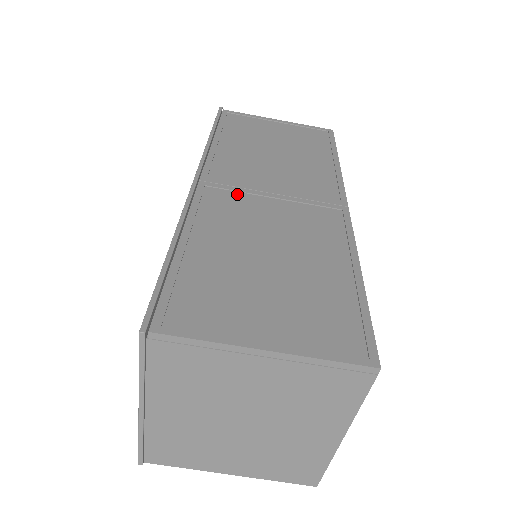
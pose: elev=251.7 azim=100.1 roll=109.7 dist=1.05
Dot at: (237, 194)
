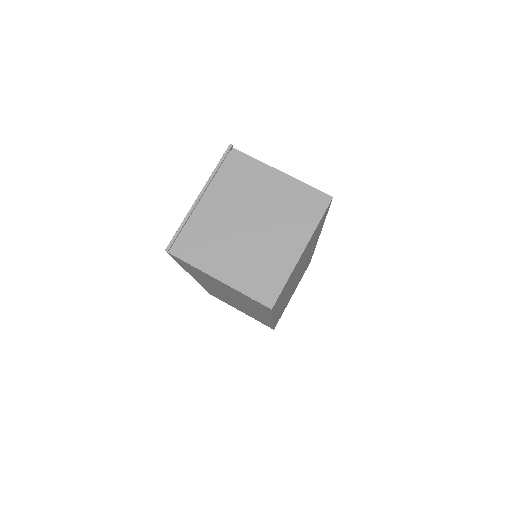
Dot at: occluded
